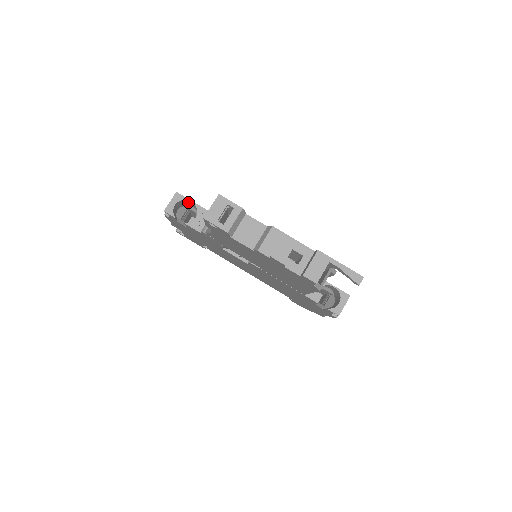
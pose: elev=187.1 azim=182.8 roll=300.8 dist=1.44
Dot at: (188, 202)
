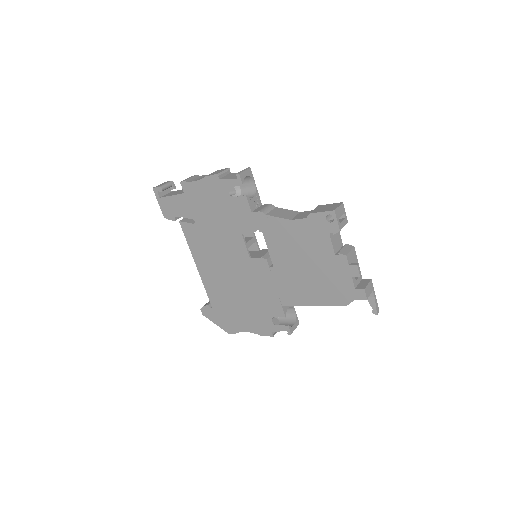
Dot at: (247, 181)
